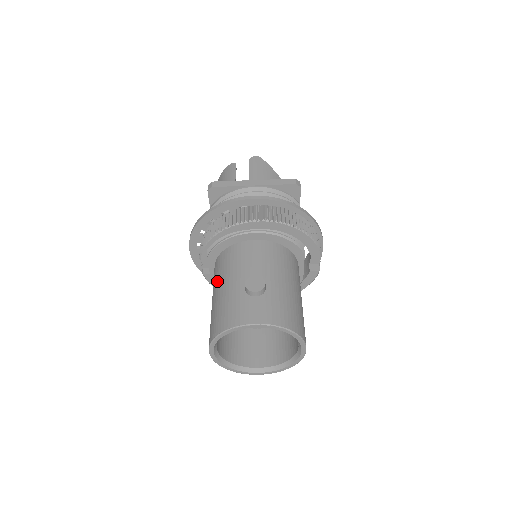
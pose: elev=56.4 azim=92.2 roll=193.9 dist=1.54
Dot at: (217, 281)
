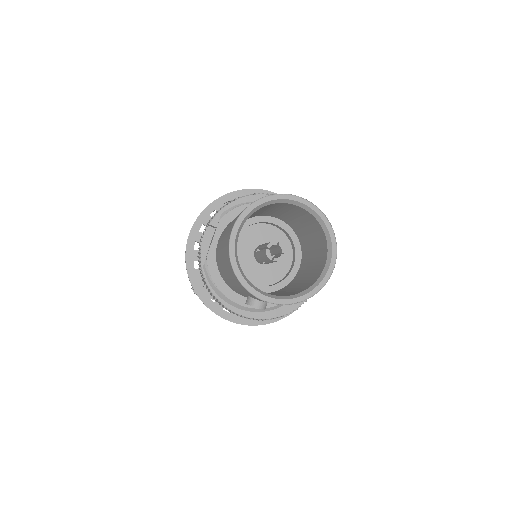
Dot at: occluded
